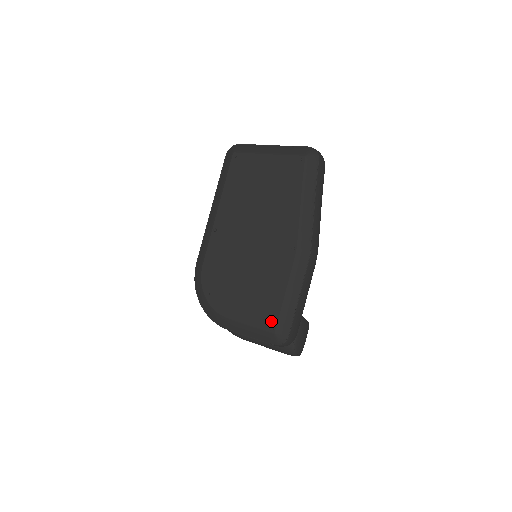
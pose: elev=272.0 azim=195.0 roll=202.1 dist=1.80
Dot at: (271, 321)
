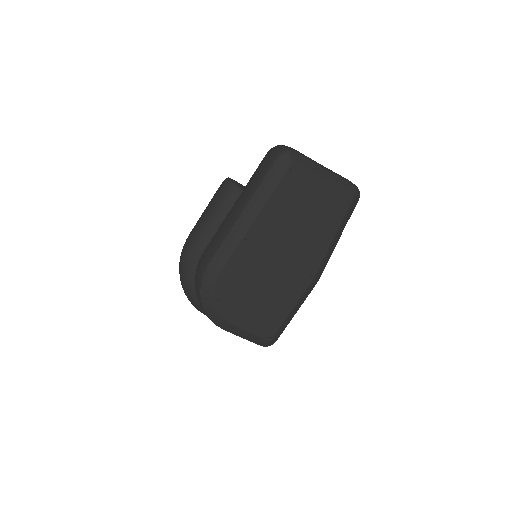
Dot at: (271, 332)
